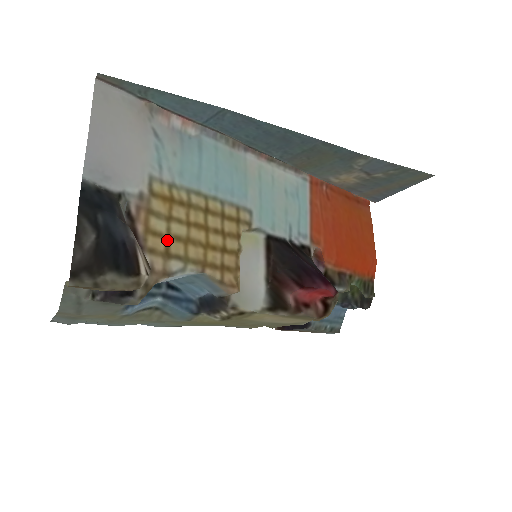
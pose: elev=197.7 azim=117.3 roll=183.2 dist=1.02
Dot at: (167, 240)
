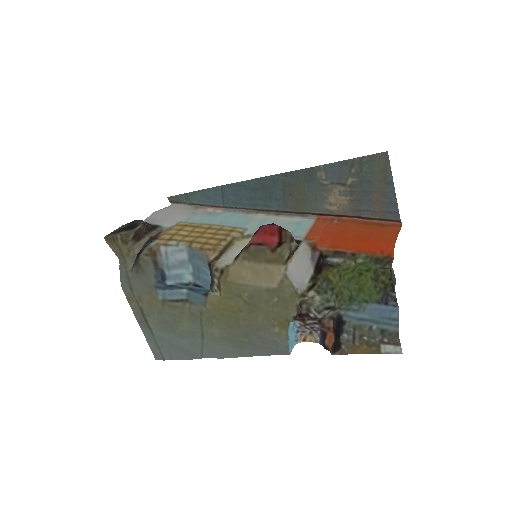
Dot at: (173, 235)
